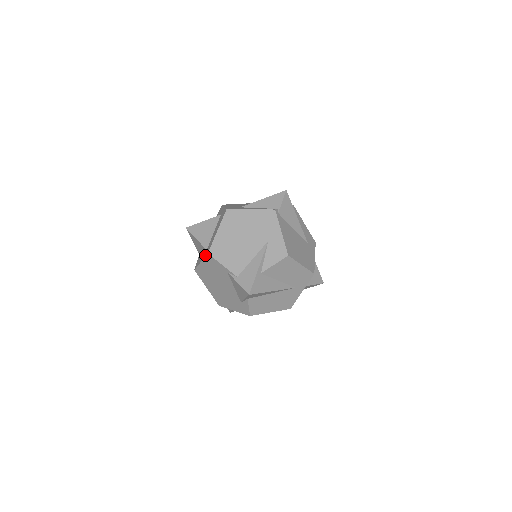
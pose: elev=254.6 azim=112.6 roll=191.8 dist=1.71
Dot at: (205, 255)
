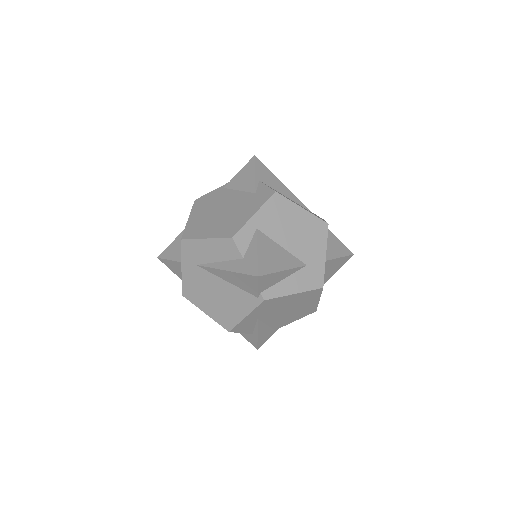
Dot at: (192, 208)
